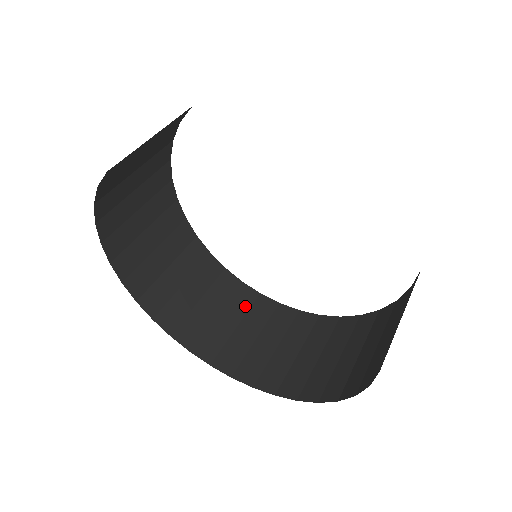
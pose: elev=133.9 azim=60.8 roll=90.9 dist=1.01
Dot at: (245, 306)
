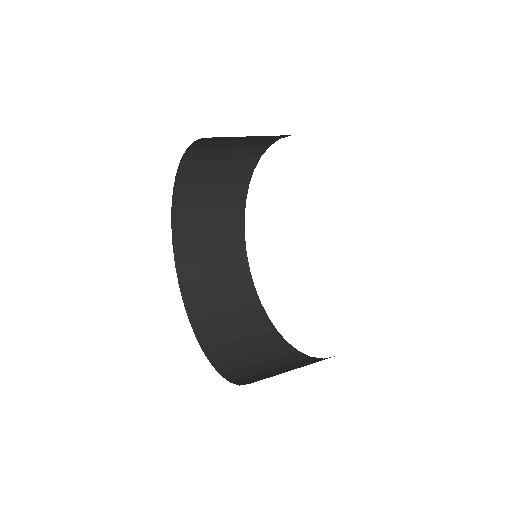
Dot at: (237, 286)
